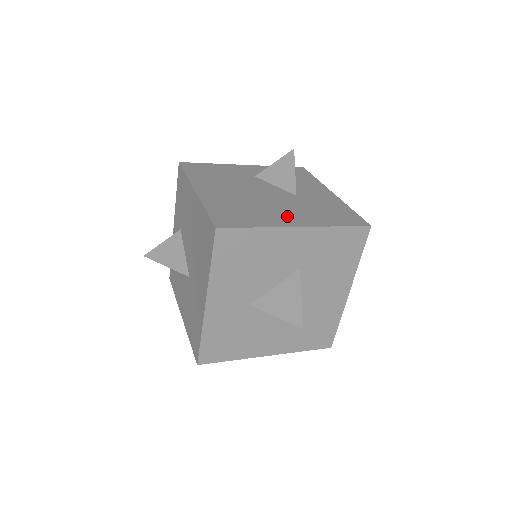
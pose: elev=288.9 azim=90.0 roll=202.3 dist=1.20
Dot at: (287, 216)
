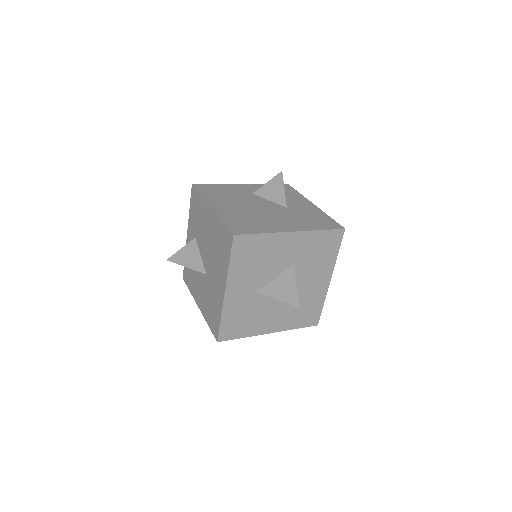
Dot at: (283, 224)
